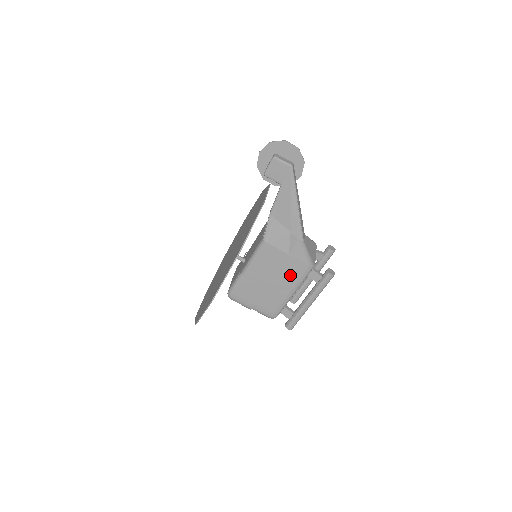
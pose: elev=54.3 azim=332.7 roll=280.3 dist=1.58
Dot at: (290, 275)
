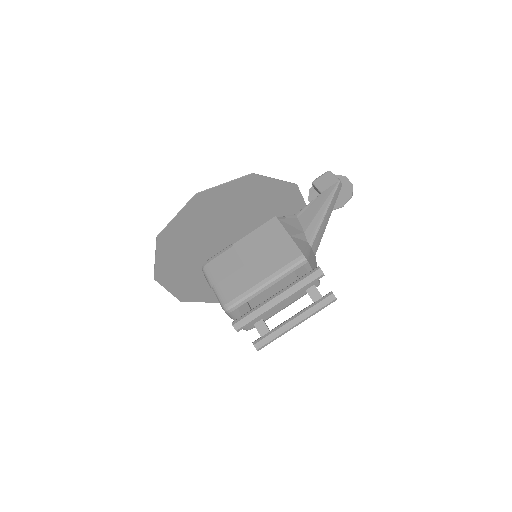
Dot at: (278, 257)
